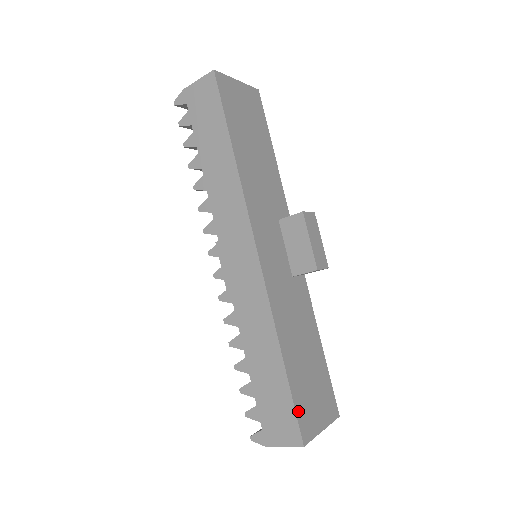
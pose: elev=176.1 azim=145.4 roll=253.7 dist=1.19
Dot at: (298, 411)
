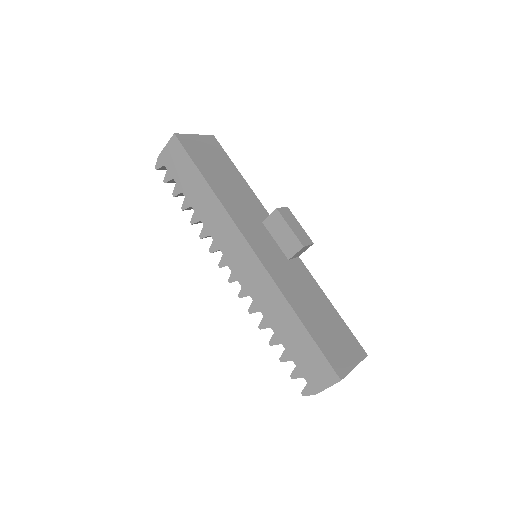
Dot at: (327, 355)
